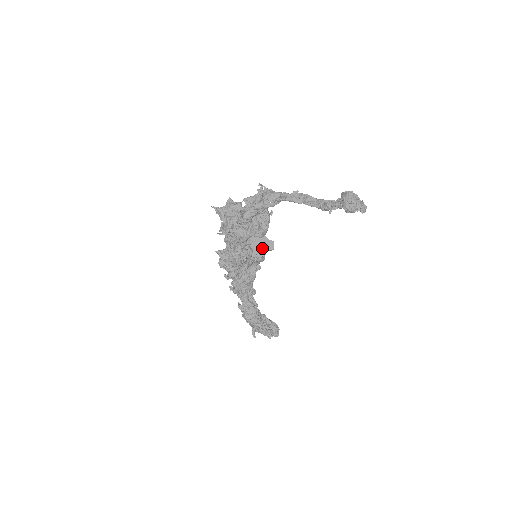
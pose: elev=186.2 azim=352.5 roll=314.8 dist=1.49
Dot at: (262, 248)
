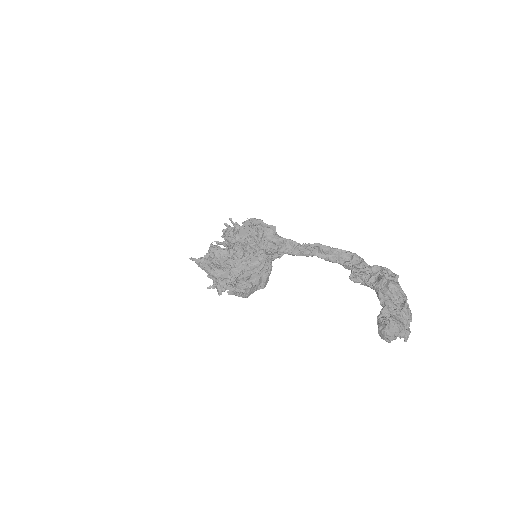
Dot at: occluded
